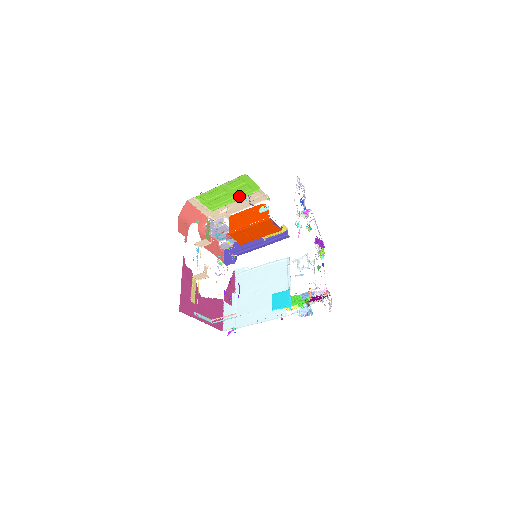
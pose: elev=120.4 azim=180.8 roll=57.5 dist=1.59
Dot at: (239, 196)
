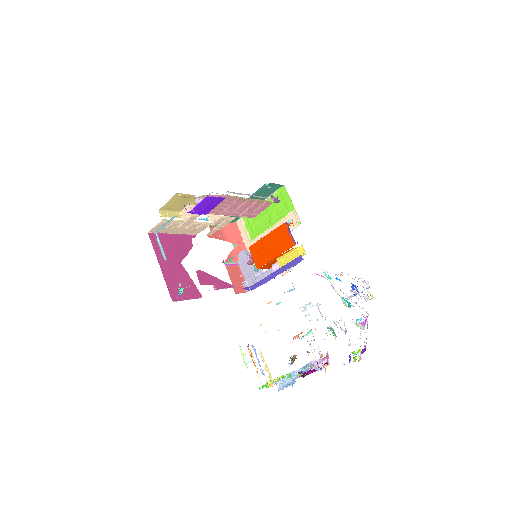
Dot at: (276, 219)
